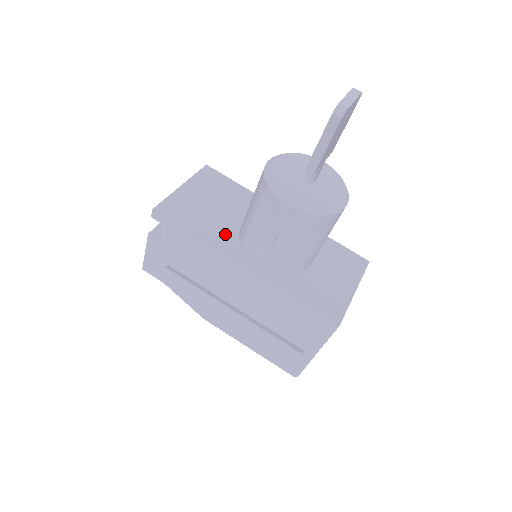
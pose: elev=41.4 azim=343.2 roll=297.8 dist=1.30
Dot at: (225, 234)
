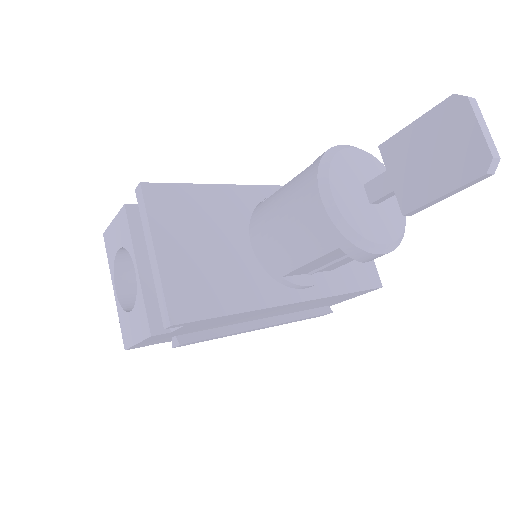
Dot at: (253, 280)
